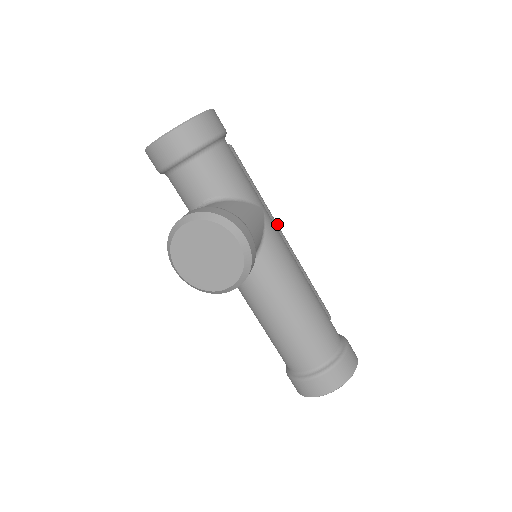
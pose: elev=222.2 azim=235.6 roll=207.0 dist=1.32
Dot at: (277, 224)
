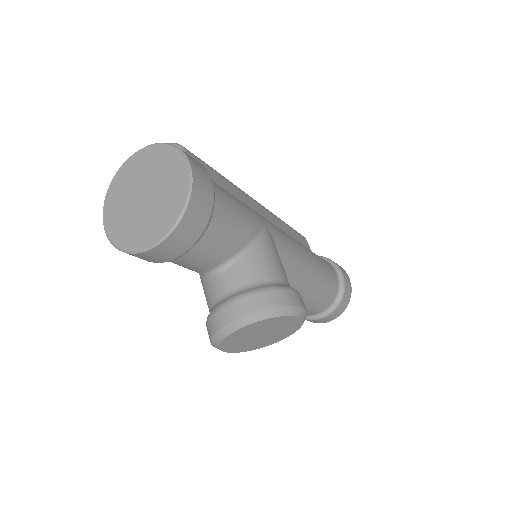
Dot at: (250, 197)
